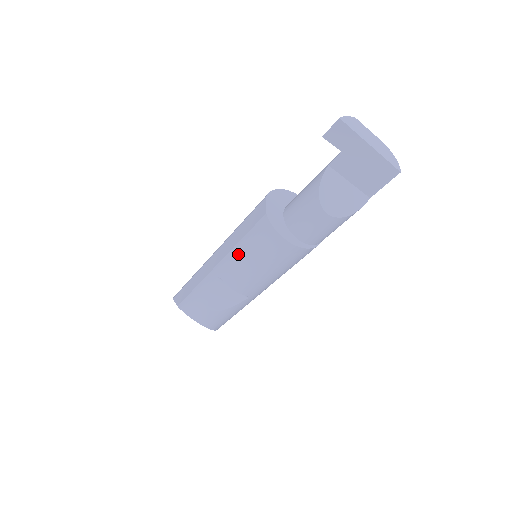
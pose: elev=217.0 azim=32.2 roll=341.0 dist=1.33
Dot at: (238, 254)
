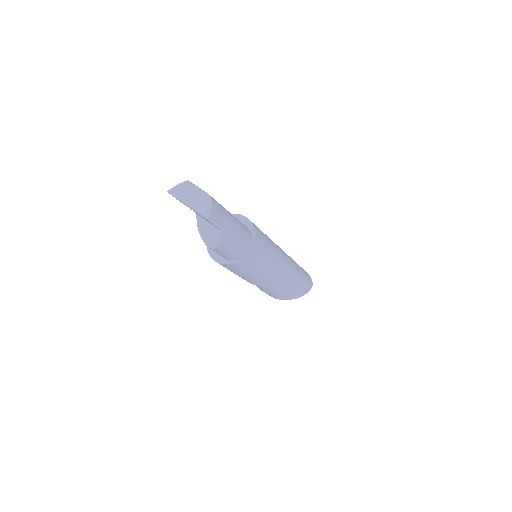
Dot at: occluded
